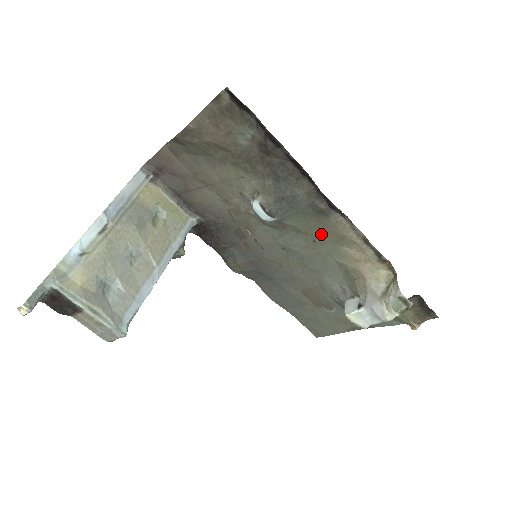
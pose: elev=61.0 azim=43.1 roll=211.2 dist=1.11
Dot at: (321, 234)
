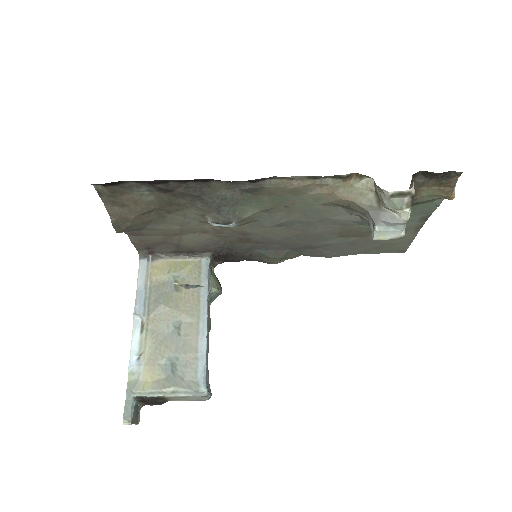
Dot at: (281, 200)
